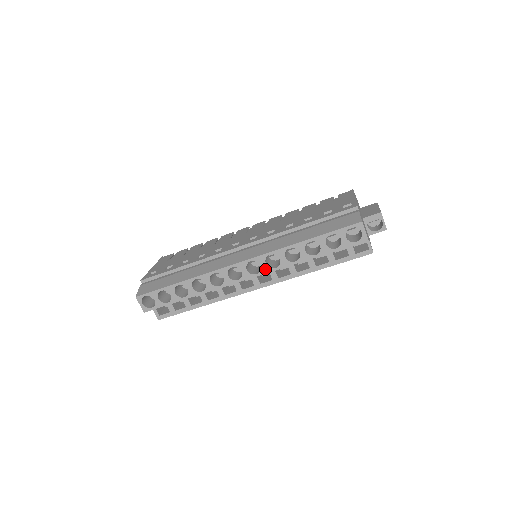
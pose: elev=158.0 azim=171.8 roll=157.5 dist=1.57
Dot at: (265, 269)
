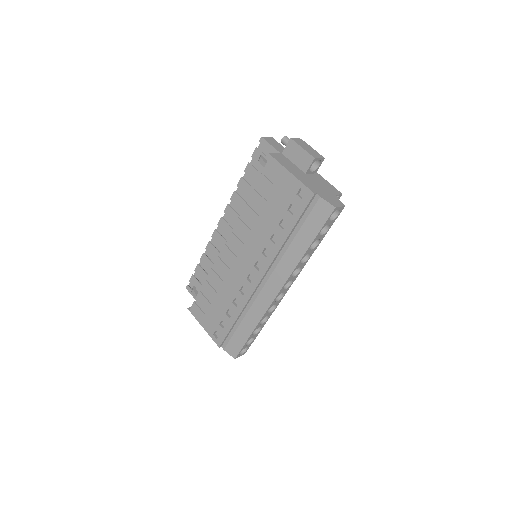
Dot at: (295, 278)
